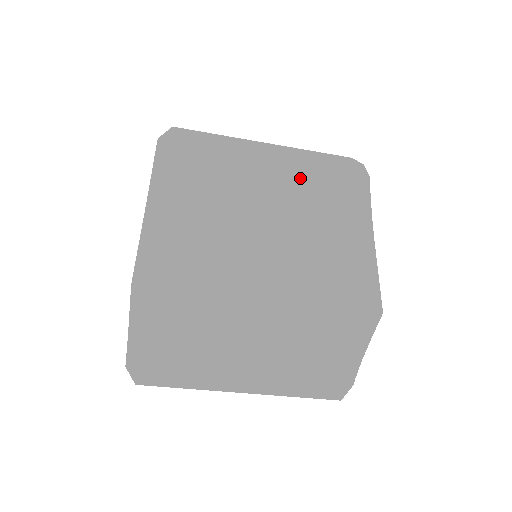
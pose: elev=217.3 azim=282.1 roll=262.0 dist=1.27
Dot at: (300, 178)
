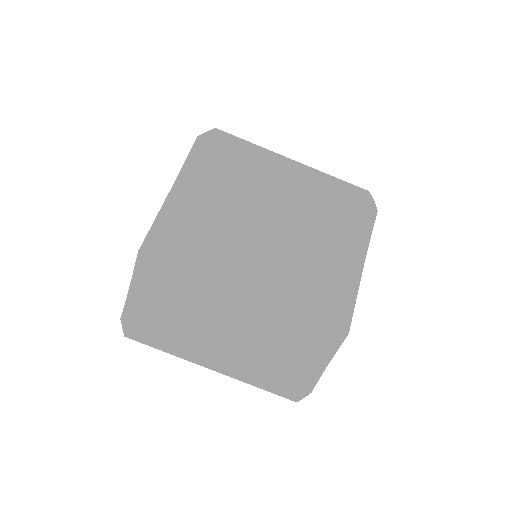
Dot at: (311, 197)
